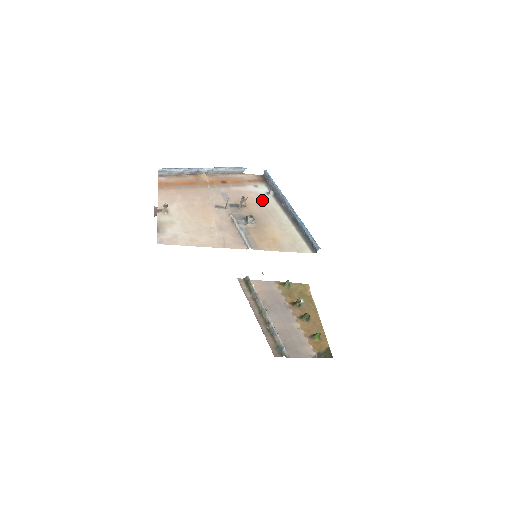
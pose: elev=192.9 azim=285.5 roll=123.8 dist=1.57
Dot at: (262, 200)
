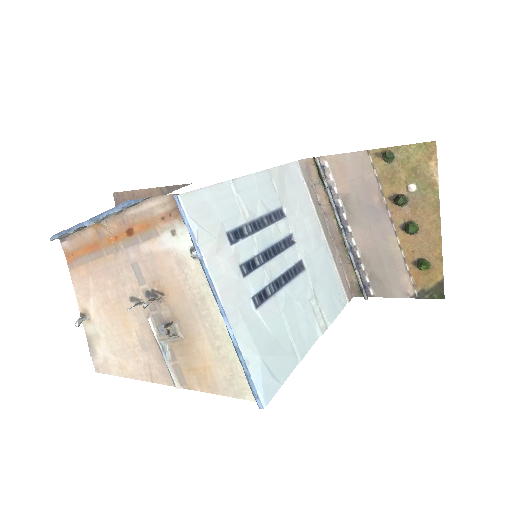
Dot at: (185, 275)
